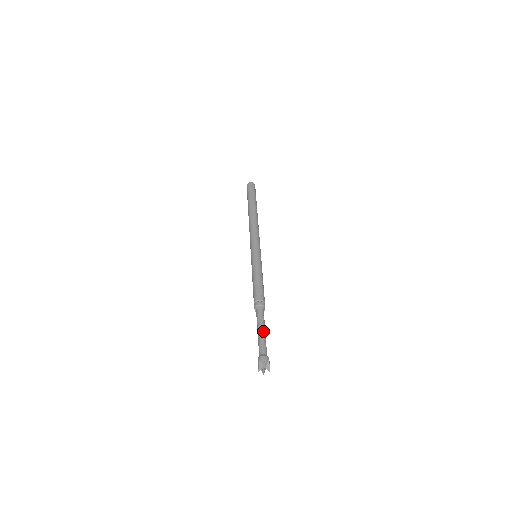
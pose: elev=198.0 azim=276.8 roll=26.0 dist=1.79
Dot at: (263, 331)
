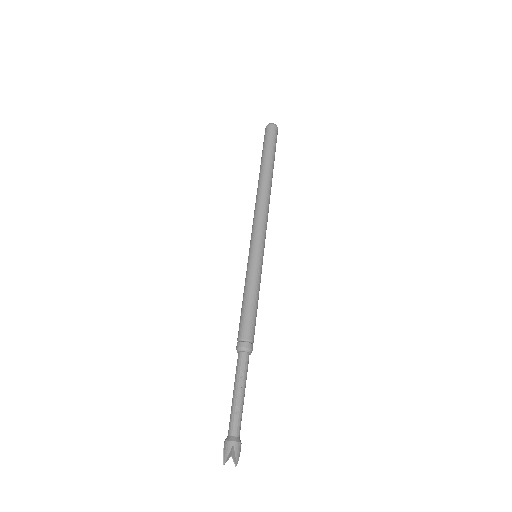
Dot at: (236, 394)
